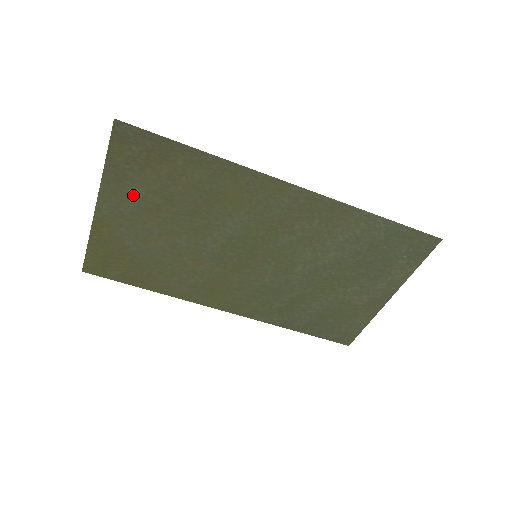
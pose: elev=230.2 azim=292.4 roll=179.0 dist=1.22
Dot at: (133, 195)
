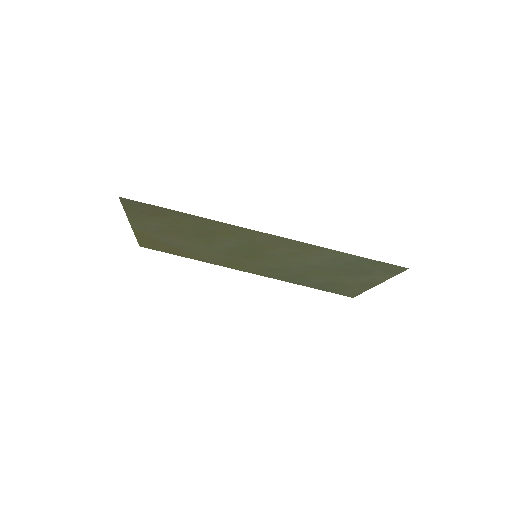
Dot at: (152, 224)
